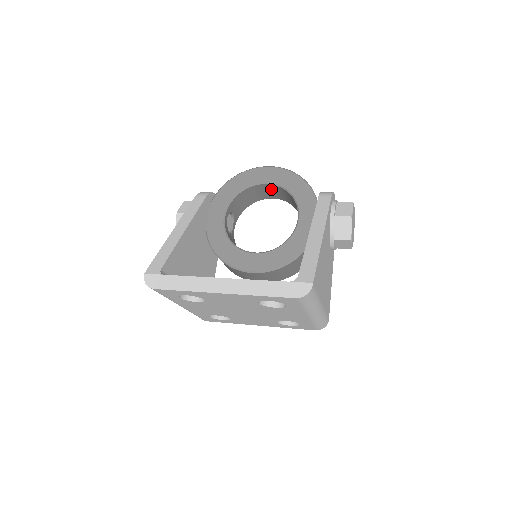
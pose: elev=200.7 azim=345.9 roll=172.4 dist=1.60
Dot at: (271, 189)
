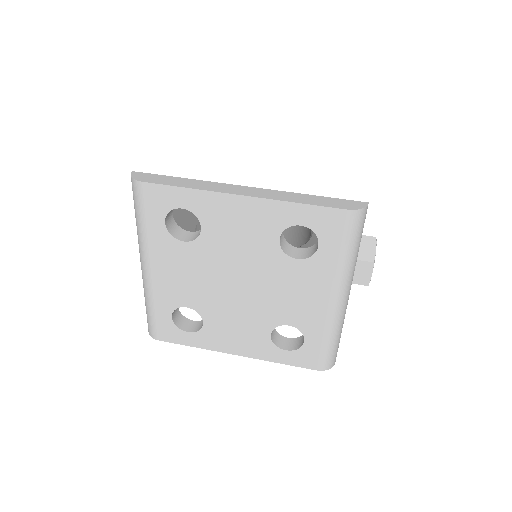
Dot at: occluded
